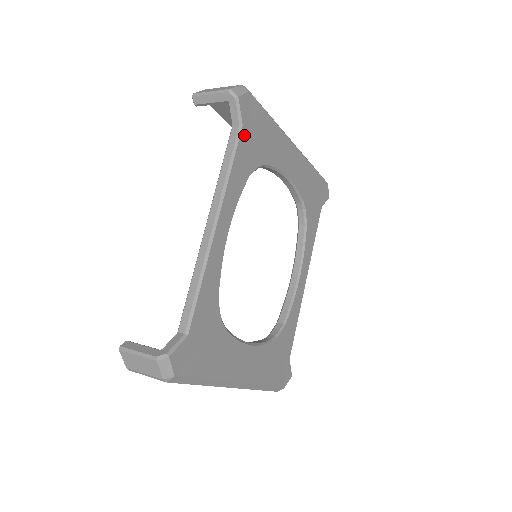
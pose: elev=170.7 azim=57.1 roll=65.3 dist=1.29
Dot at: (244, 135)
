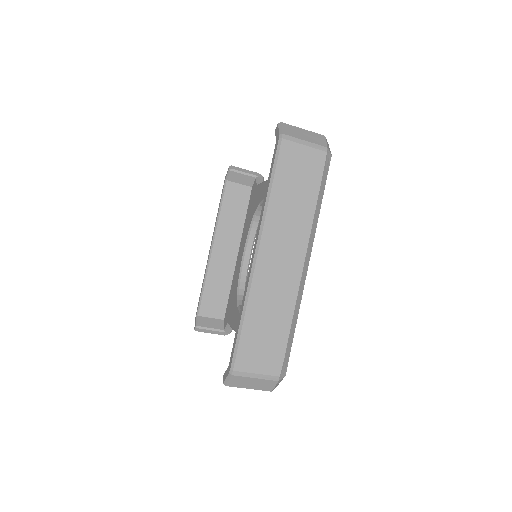
Dot at: occluded
